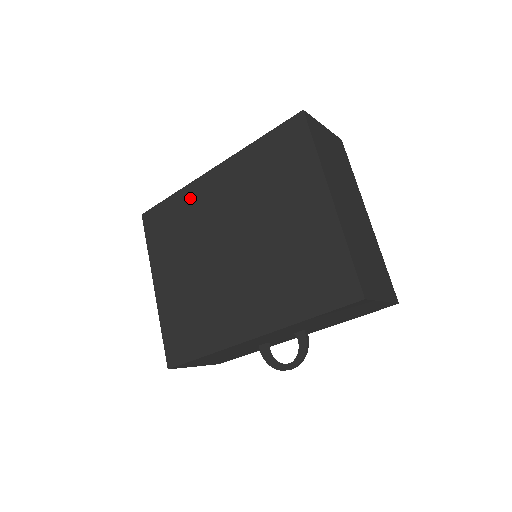
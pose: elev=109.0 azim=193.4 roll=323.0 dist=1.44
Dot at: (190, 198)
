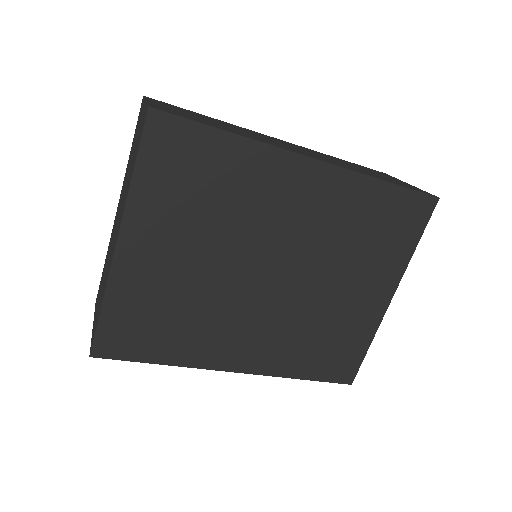
Dot at: (257, 167)
